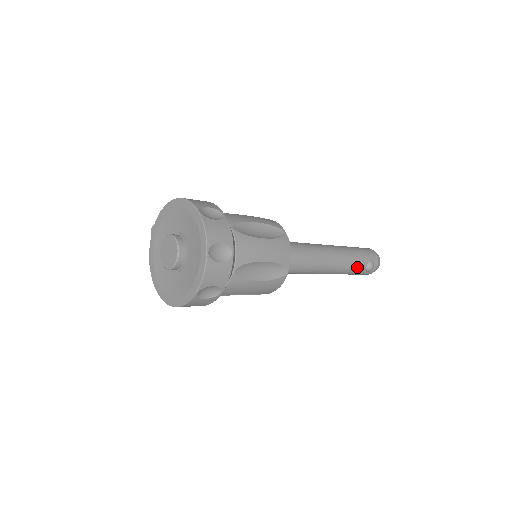
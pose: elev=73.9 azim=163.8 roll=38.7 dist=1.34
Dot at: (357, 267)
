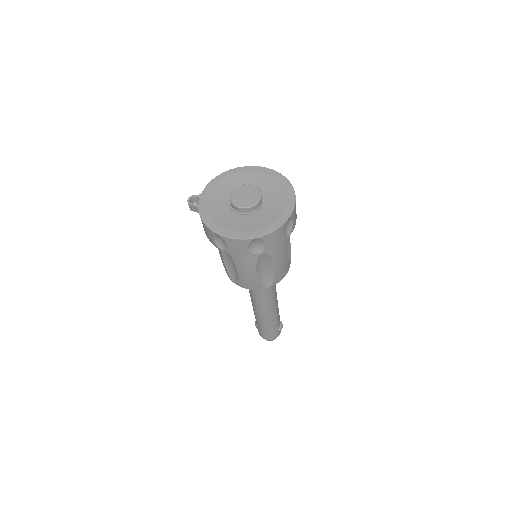
Dot at: (279, 319)
